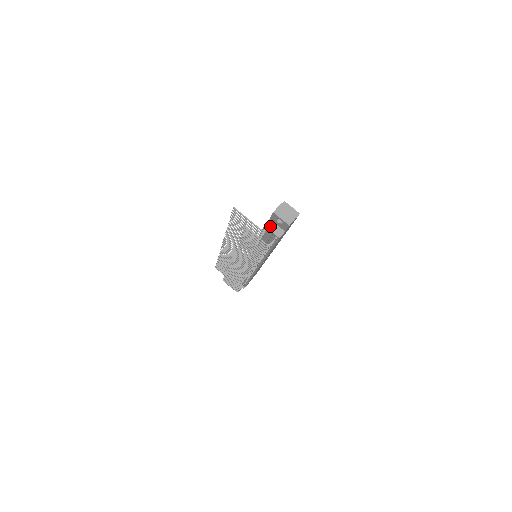
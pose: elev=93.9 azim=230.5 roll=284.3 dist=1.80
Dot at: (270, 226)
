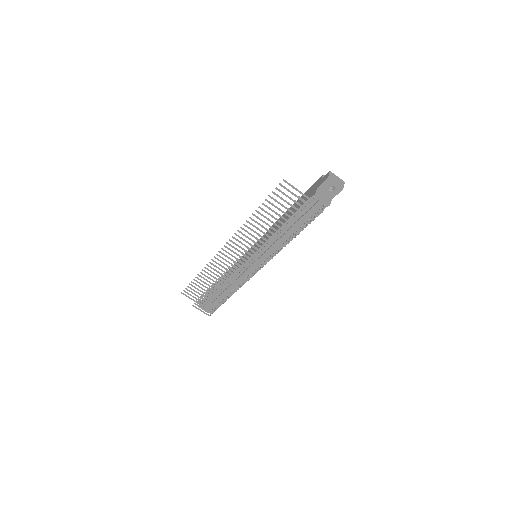
Dot at: (320, 195)
